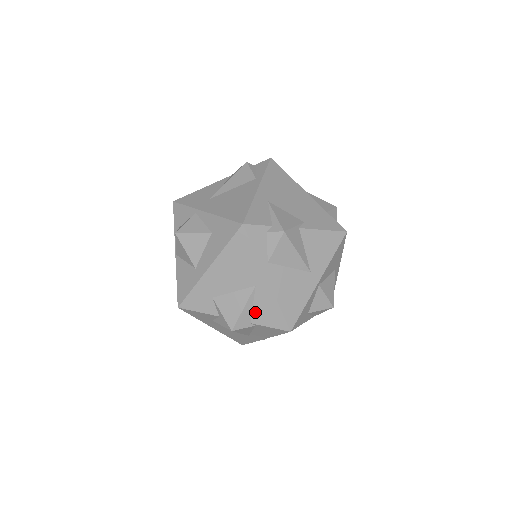
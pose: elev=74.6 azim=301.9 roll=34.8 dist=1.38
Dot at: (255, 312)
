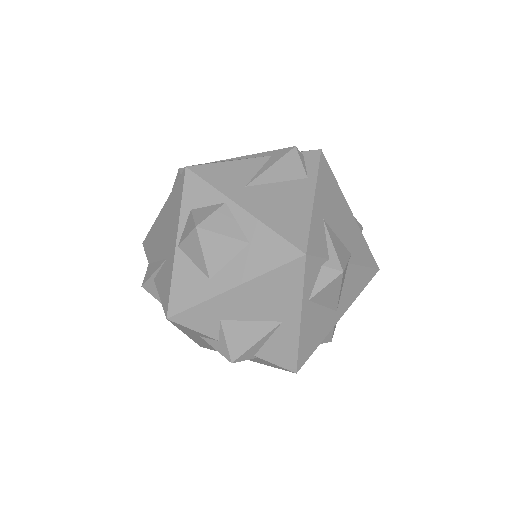
Dot at: (266, 347)
